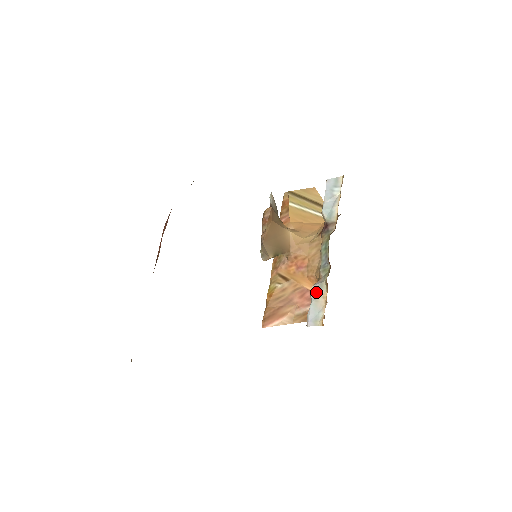
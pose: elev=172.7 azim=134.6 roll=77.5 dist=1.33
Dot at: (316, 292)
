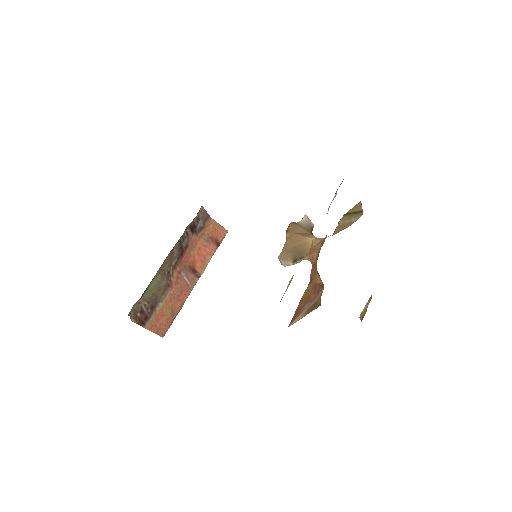
Dot at: occluded
